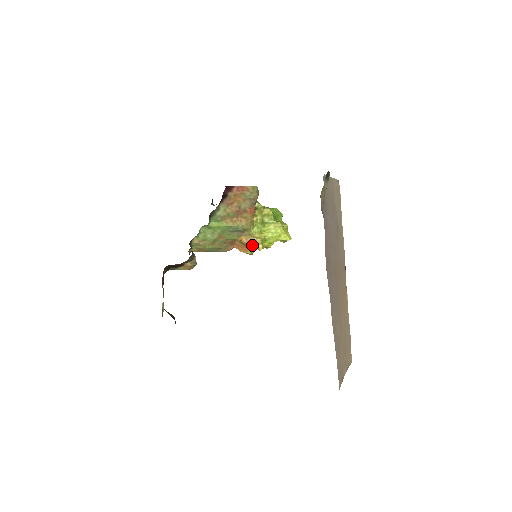
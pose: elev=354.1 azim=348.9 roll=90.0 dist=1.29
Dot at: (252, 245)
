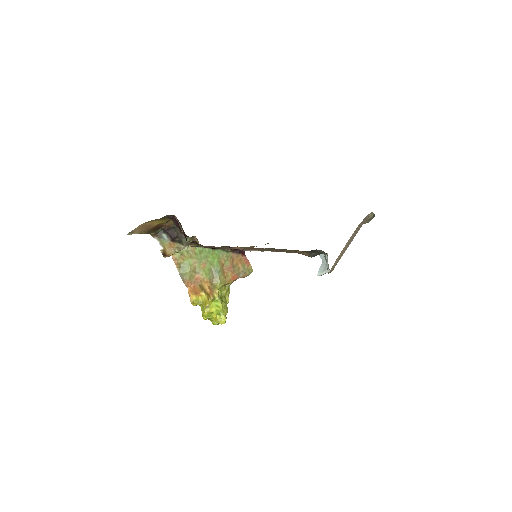
Dot at: (209, 291)
